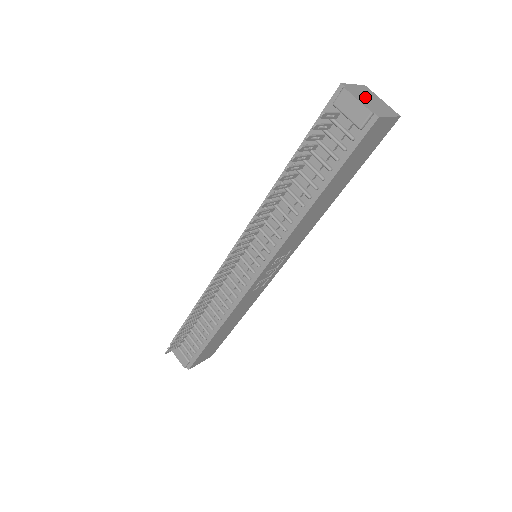
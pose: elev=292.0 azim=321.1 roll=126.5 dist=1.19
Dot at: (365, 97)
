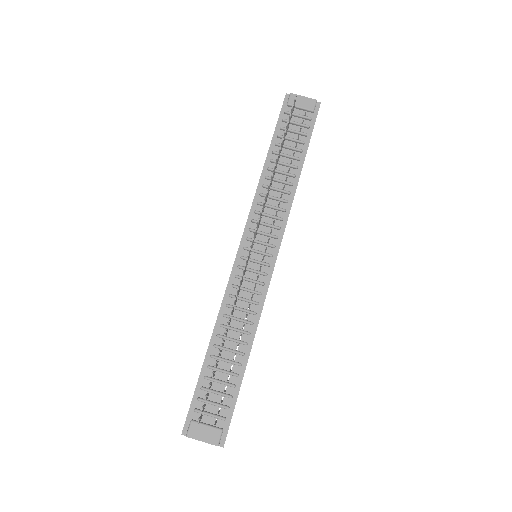
Dot at: occluded
